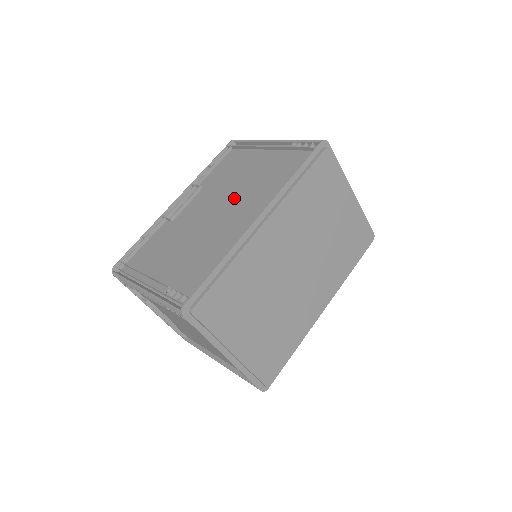
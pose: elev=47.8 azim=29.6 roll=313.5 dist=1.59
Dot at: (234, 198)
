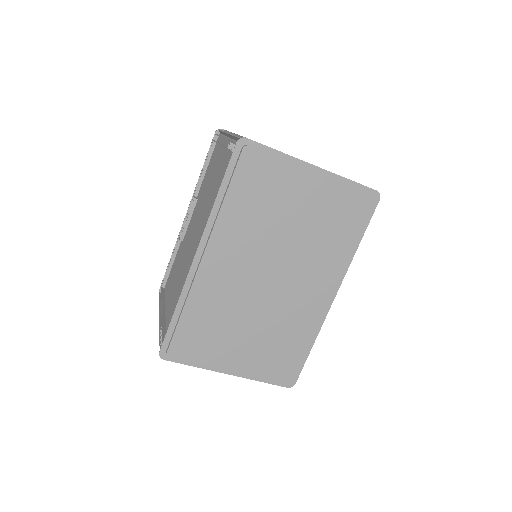
Dot at: (200, 219)
